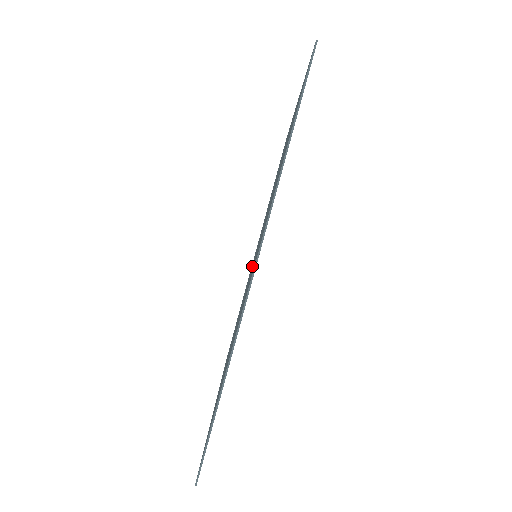
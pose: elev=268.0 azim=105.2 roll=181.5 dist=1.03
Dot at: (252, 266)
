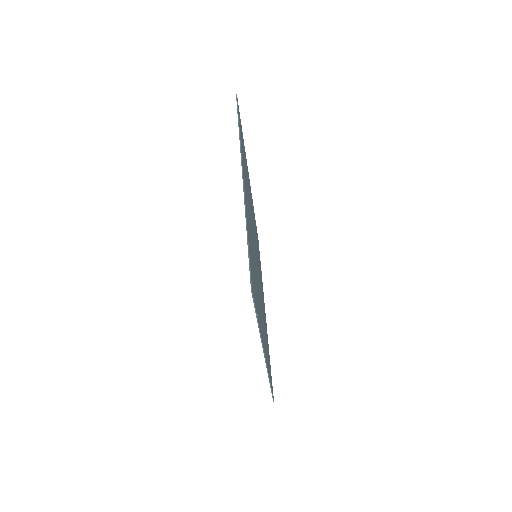
Dot at: occluded
